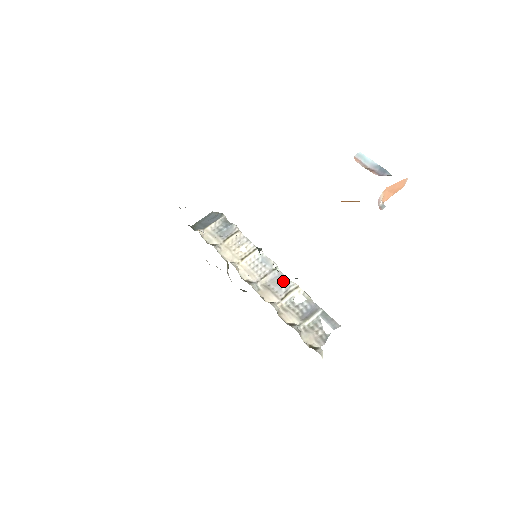
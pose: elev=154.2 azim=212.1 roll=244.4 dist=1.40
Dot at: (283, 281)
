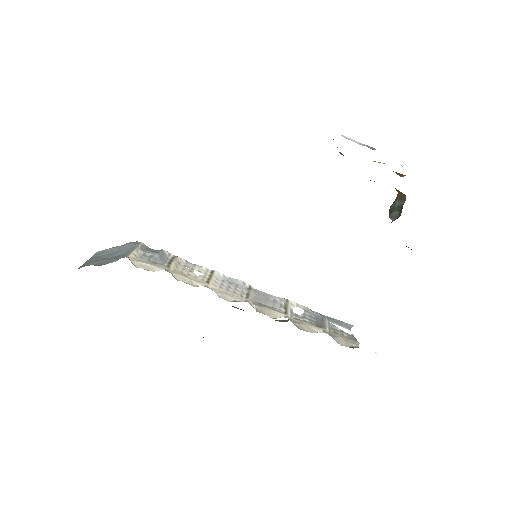
Dot at: (269, 297)
